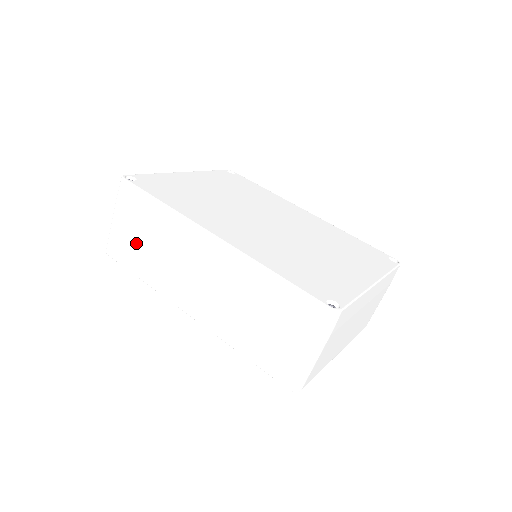
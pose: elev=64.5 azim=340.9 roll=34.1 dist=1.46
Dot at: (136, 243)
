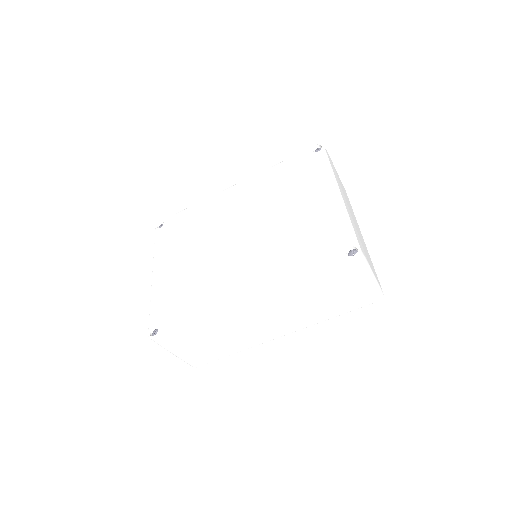
Dot at: (206, 348)
